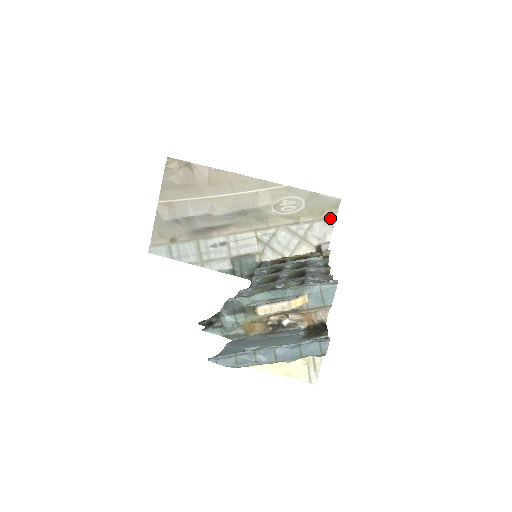
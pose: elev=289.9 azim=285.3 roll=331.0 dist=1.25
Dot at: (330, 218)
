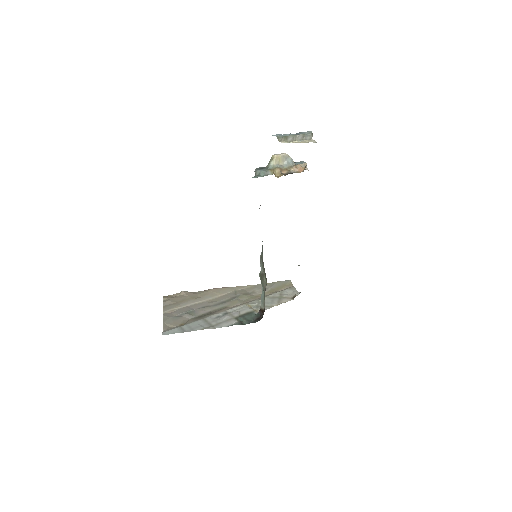
Dot at: (291, 287)
